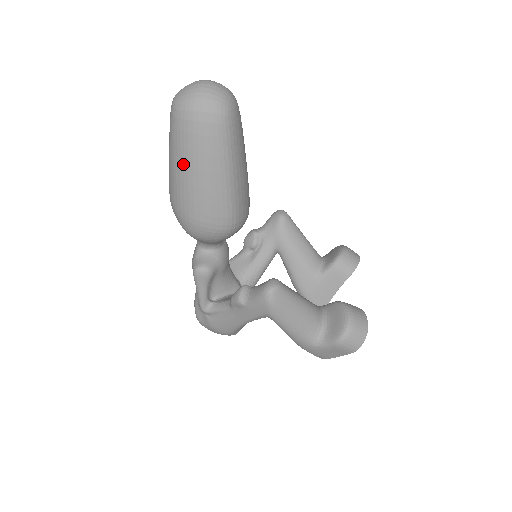
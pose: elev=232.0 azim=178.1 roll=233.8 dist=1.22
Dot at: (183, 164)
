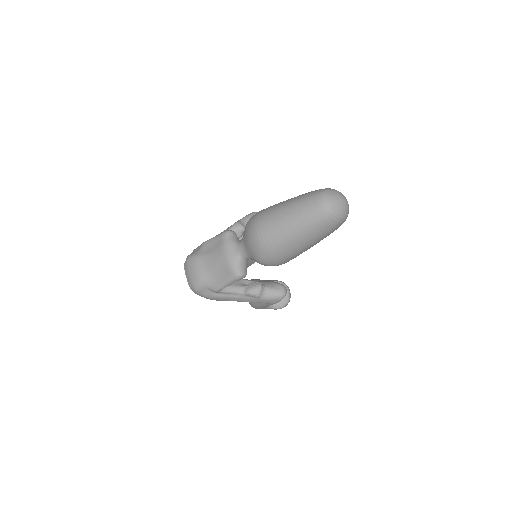
Dot at: (305, 240)
